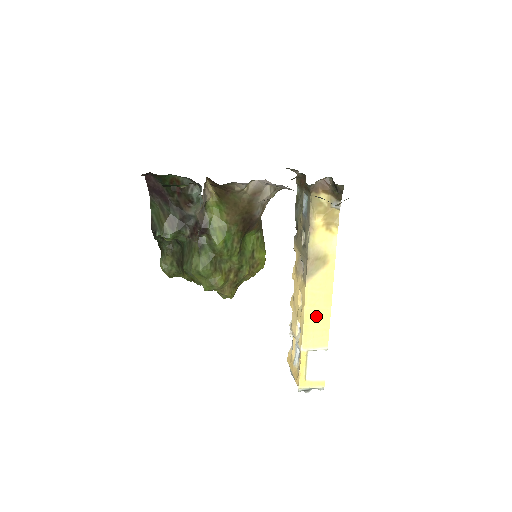
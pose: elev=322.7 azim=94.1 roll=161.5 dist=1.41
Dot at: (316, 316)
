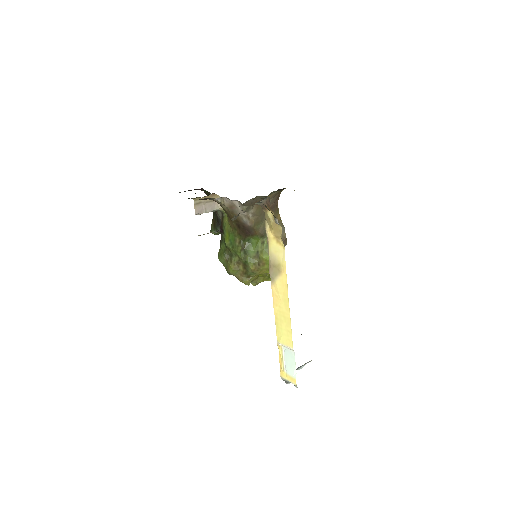
Dot at: (282, 316)
